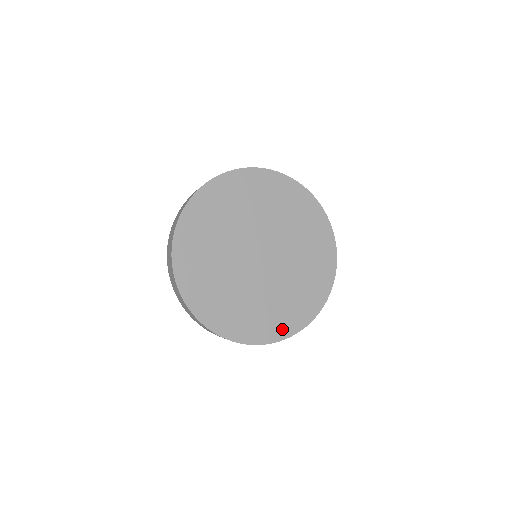
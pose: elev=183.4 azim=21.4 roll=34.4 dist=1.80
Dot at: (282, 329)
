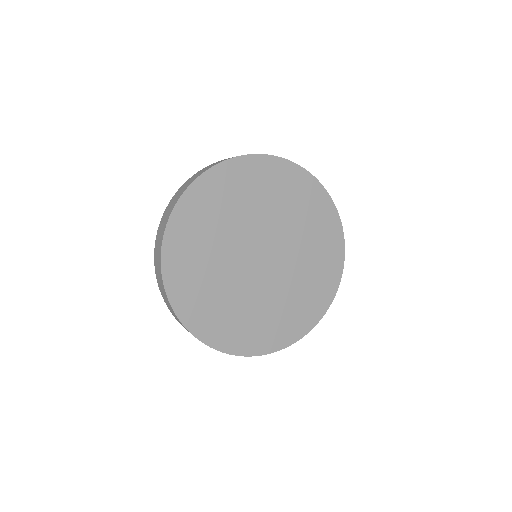
Dot at: (277, 339)
